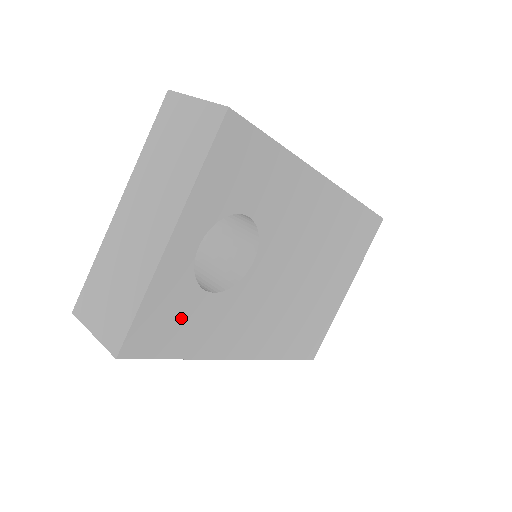
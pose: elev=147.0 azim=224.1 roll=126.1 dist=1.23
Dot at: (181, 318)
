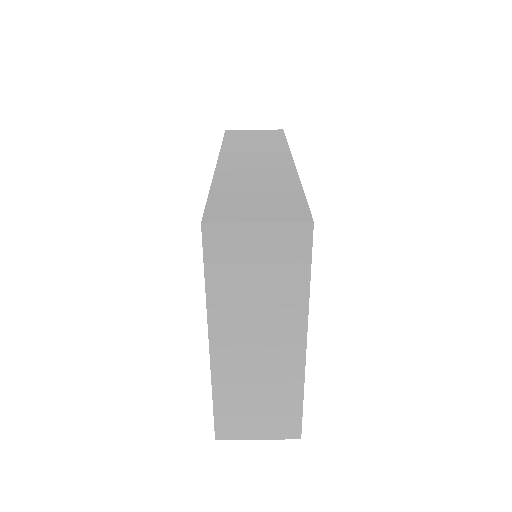
Dot at: occluded
